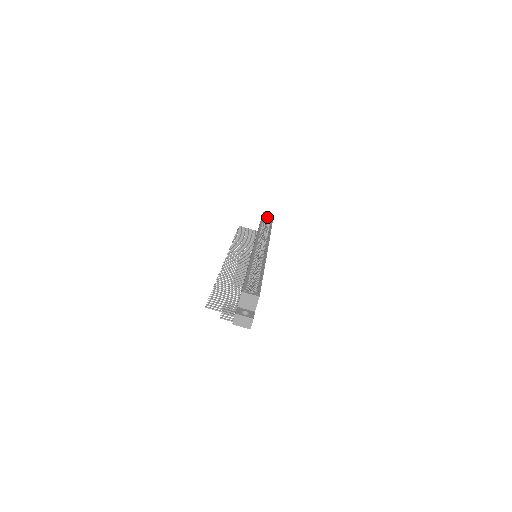
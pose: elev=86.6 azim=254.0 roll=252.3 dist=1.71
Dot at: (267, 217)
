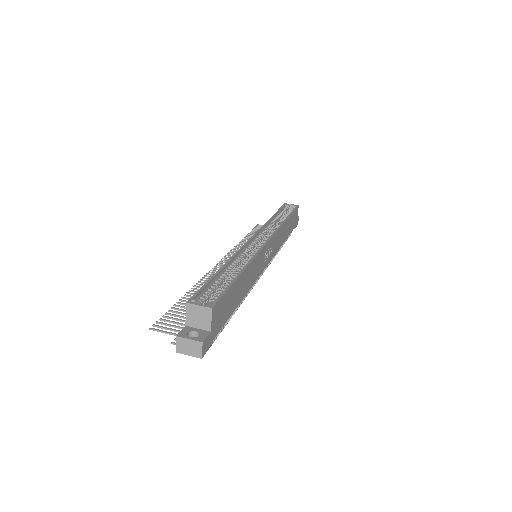
Dot at: (290, 209)
